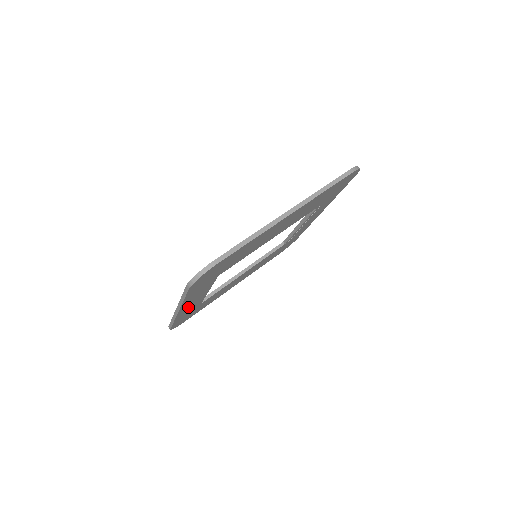
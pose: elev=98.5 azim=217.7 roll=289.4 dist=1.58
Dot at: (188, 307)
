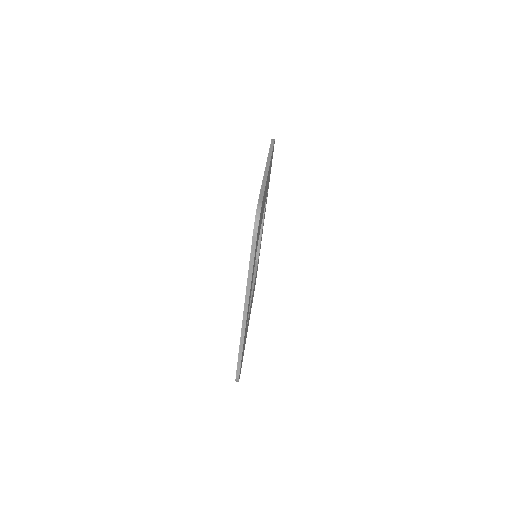
Dot at: (247, 316)
